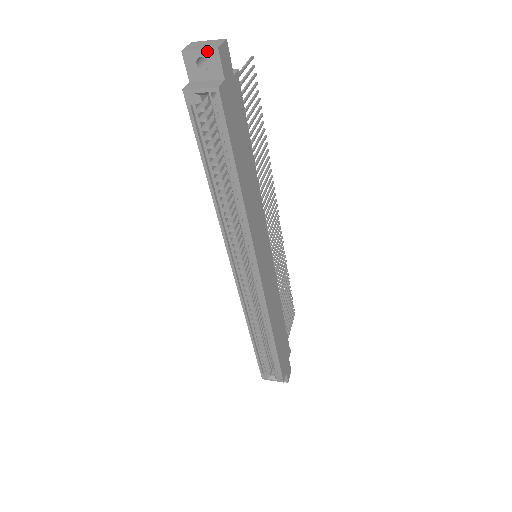
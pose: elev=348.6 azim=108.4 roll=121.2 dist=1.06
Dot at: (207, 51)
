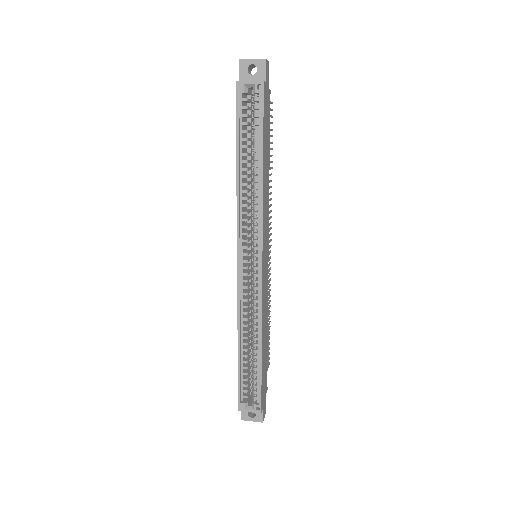
Dot at: (258, 60)
